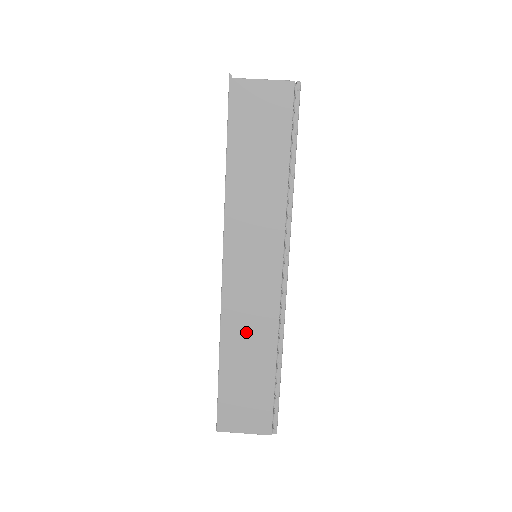
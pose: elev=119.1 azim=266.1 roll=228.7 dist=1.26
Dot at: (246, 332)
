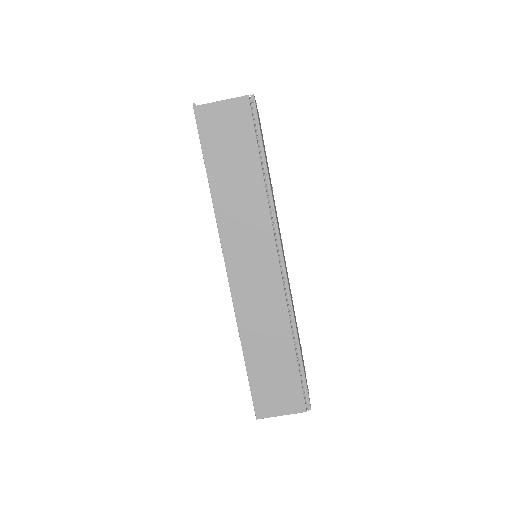
Dot at: (260, 322)
